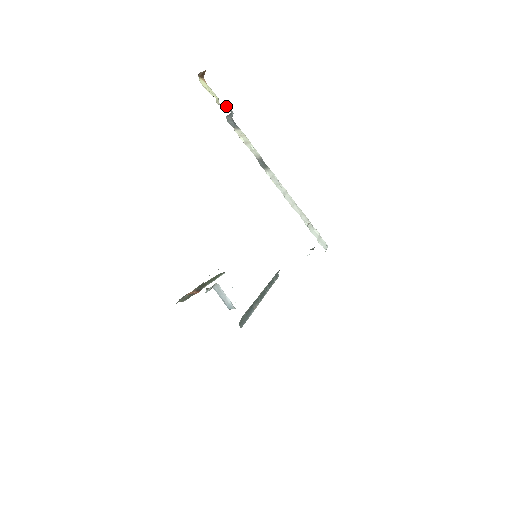
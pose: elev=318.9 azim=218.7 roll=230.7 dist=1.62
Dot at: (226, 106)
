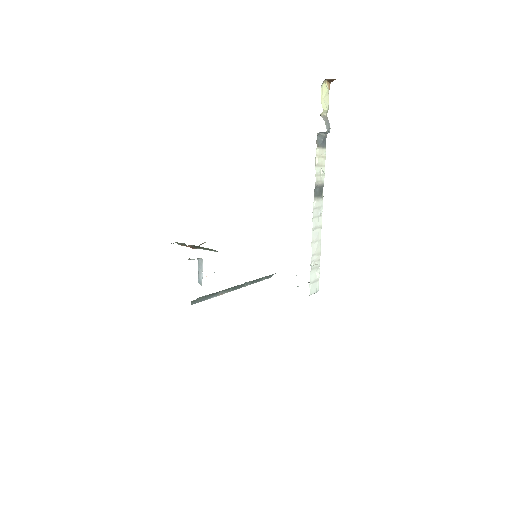
Dot at: occluded
